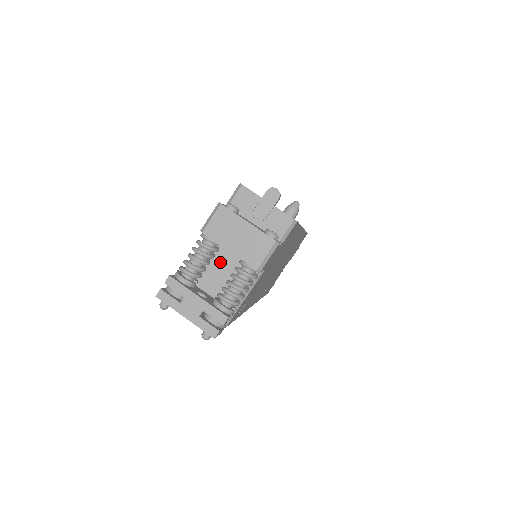
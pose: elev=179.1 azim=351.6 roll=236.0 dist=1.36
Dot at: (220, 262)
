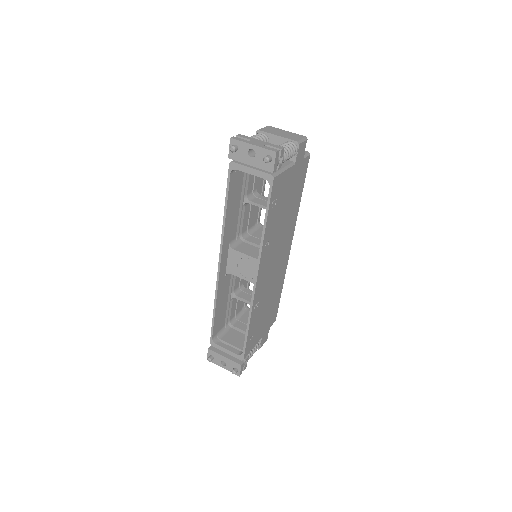
Dot at: occluded
